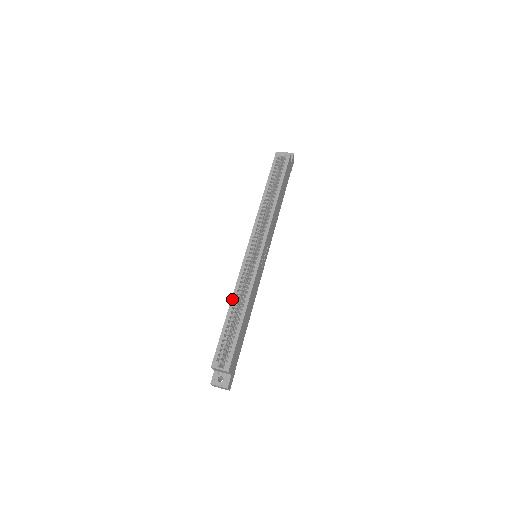
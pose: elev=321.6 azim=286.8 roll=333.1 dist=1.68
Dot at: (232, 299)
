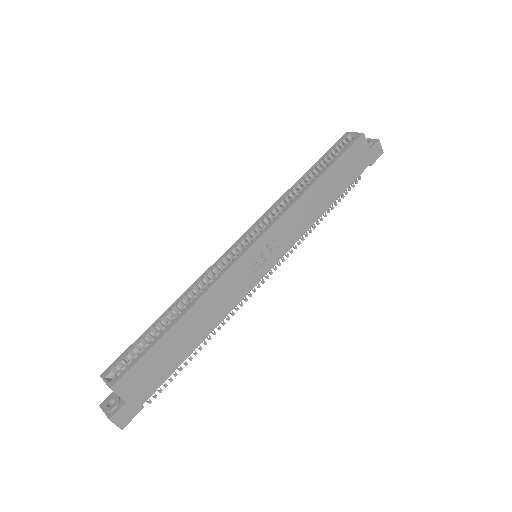
Dot at: (181, 296)
